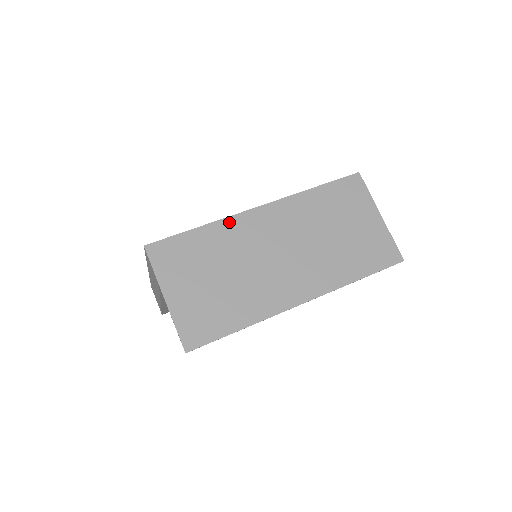
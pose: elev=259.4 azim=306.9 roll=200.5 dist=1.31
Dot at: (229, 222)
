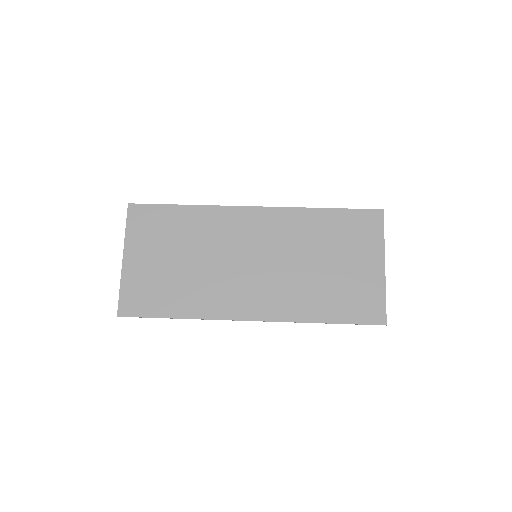
Dot at: (216, 211)
